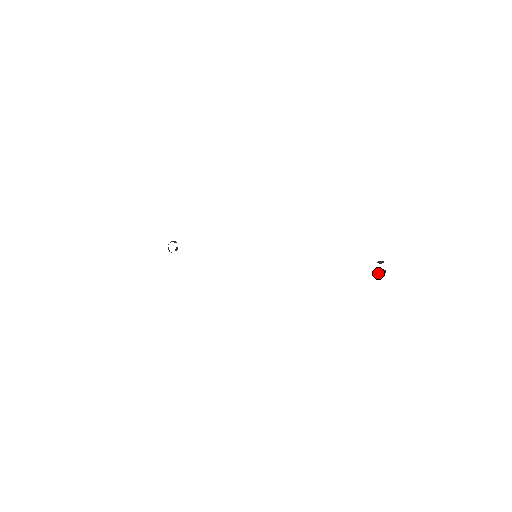
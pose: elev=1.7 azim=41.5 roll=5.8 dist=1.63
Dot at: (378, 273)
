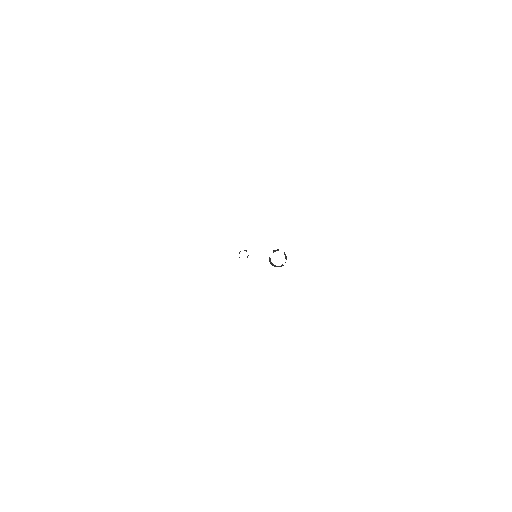
Dot at: (270, 261)
